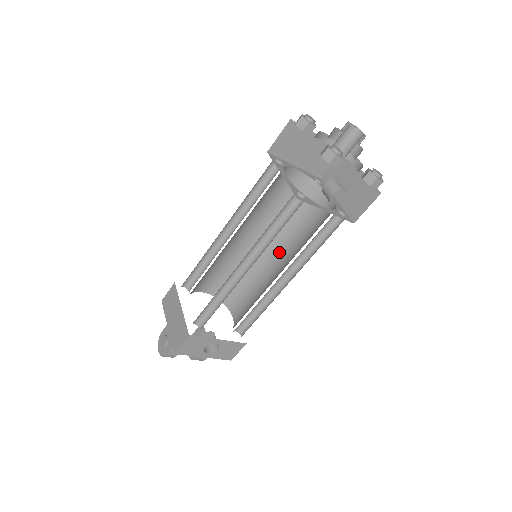
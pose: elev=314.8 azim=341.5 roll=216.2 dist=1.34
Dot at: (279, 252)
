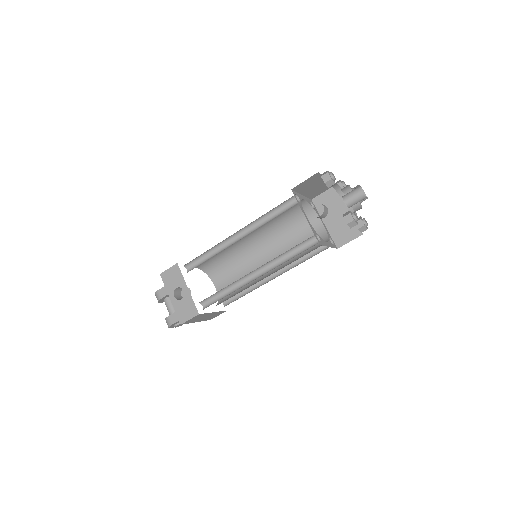
Dot at: occluded
